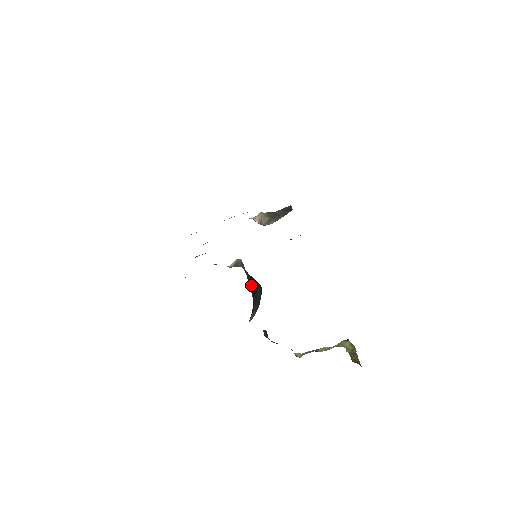
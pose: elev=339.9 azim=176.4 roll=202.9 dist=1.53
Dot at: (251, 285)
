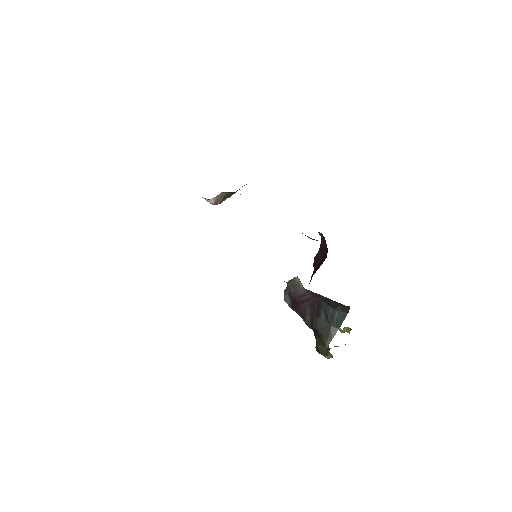
Dot at: (308, 303)
